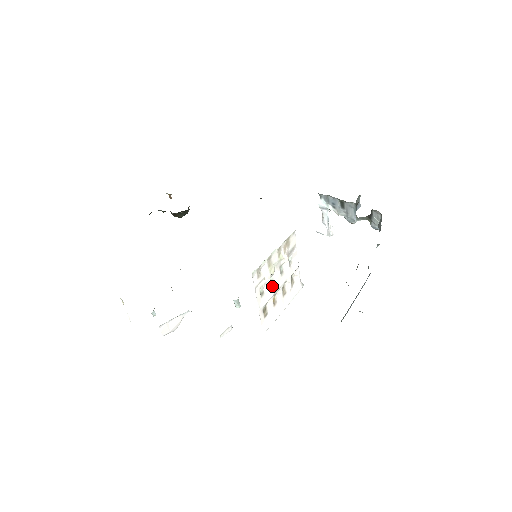
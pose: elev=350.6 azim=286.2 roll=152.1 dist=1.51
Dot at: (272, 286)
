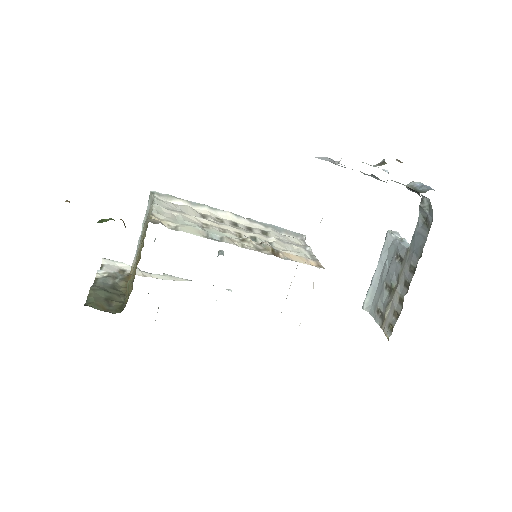
Dot at: occluded
